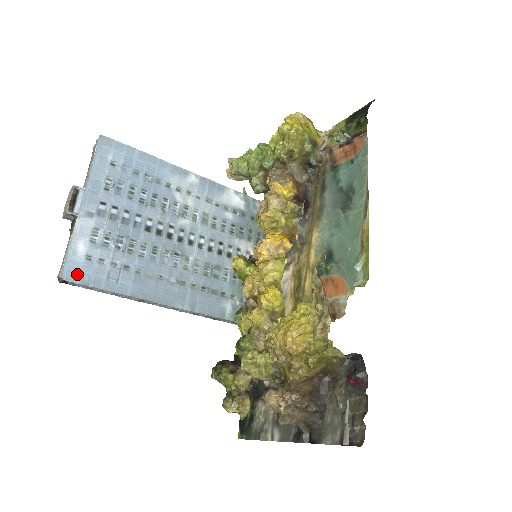
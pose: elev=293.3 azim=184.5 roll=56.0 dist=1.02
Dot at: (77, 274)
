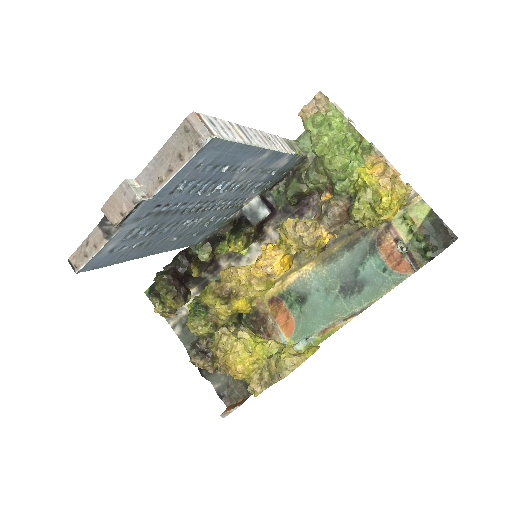
Dot at: (93, 265)
